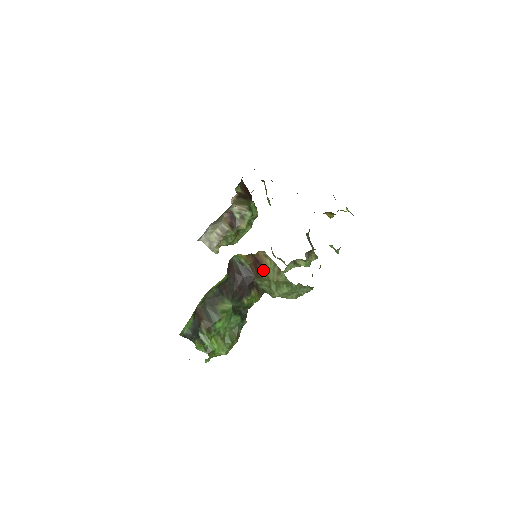
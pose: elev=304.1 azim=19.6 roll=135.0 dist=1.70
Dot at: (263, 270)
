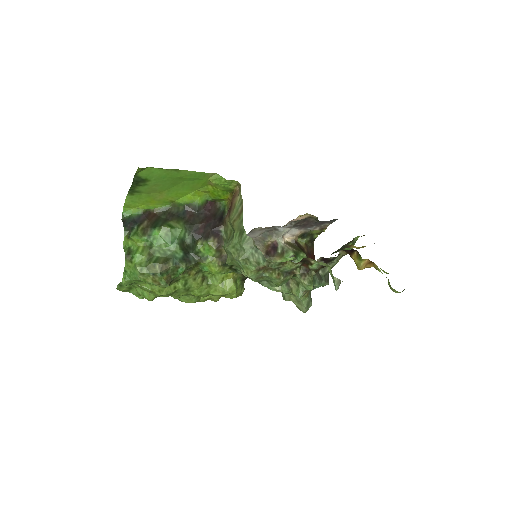
Dot at: (231, 210)
